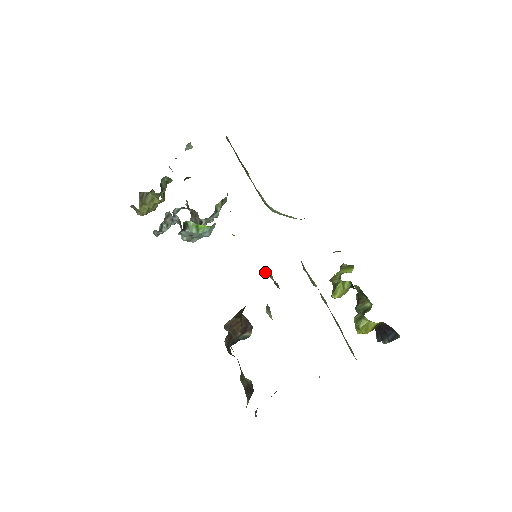
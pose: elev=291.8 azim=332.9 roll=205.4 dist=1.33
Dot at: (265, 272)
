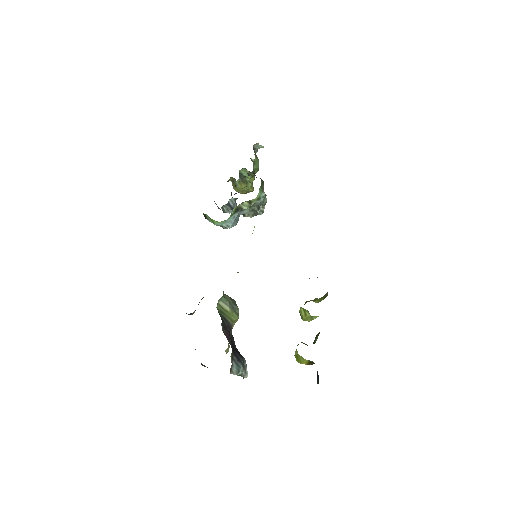
Dot at: occluded
